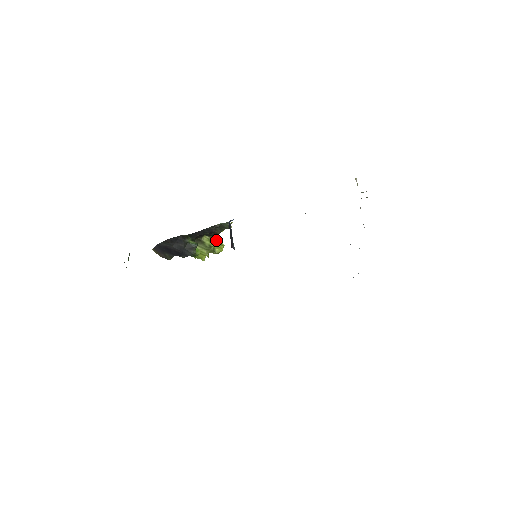
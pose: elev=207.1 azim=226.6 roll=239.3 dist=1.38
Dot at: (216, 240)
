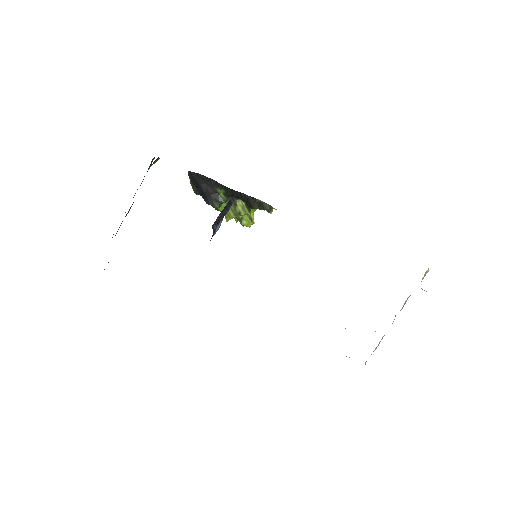
Dot at: (249, 212)
